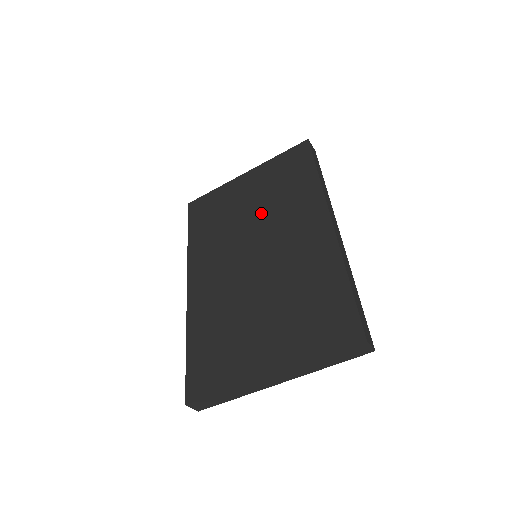
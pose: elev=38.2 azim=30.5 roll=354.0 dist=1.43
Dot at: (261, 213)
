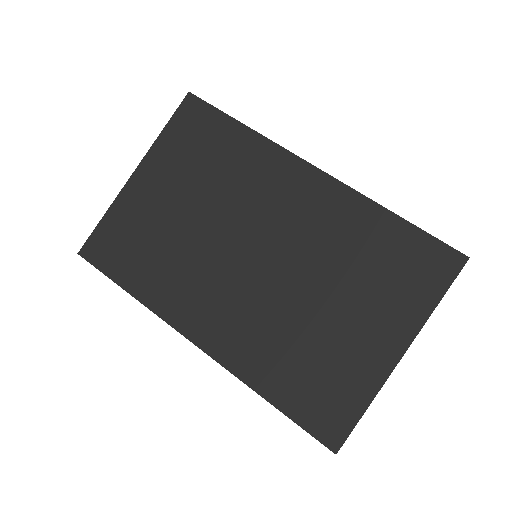
Dot at: (213, 207)
